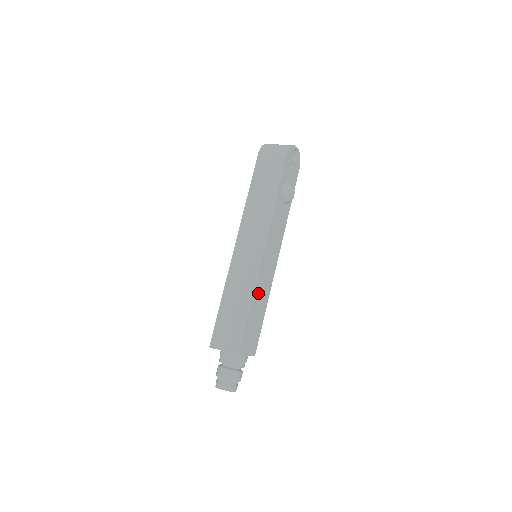
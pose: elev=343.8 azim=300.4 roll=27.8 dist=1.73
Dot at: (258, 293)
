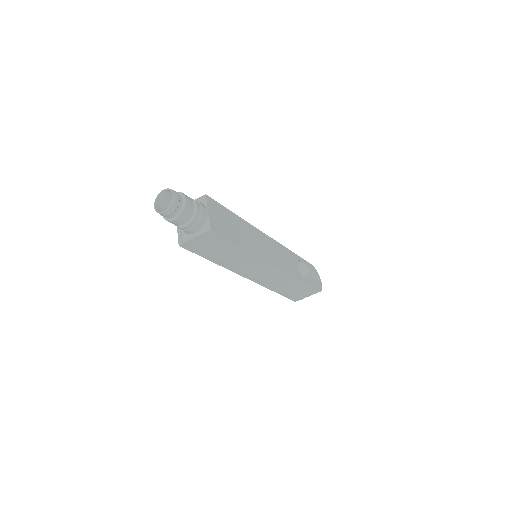
Dot at: (248, 230)
